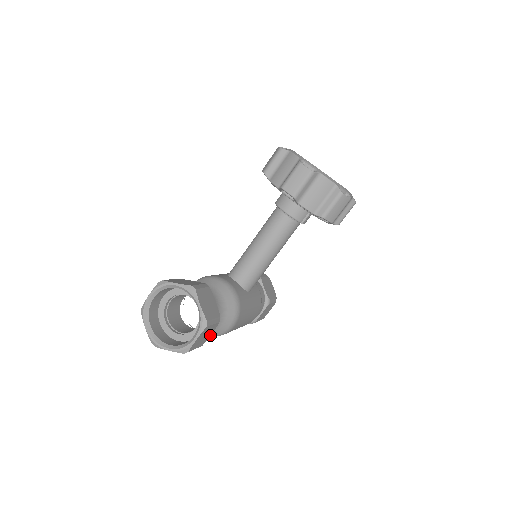
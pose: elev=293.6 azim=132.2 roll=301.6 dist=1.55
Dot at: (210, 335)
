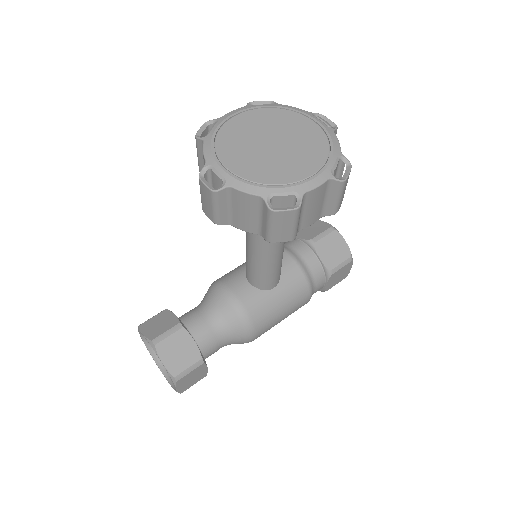
Dot at: (207, 369)
